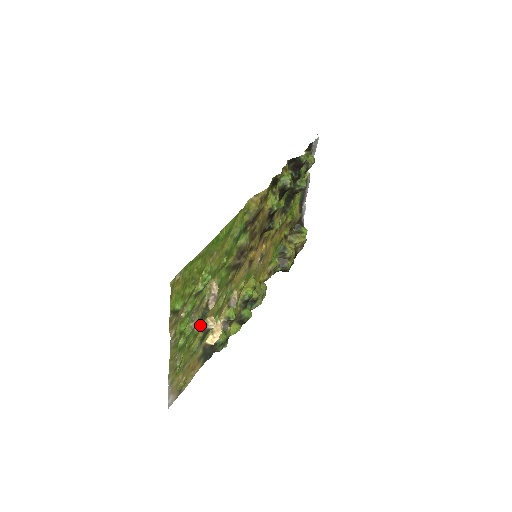
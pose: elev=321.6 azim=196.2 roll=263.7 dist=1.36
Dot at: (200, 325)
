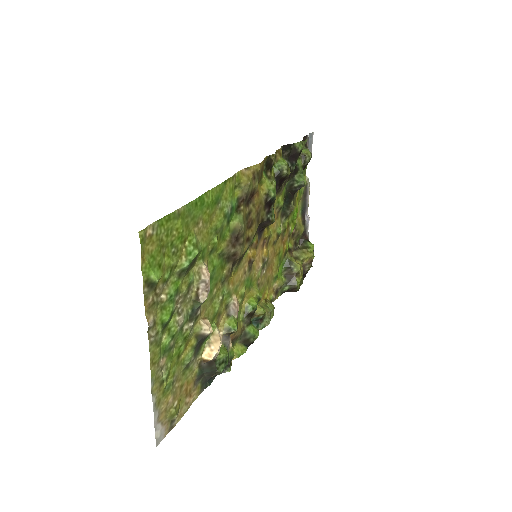
Dot at: (191, 326)
